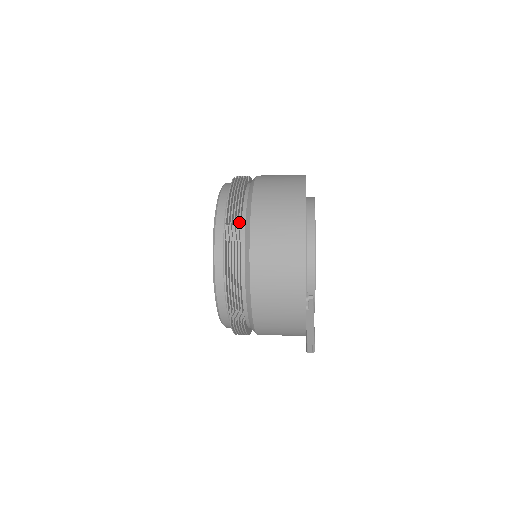
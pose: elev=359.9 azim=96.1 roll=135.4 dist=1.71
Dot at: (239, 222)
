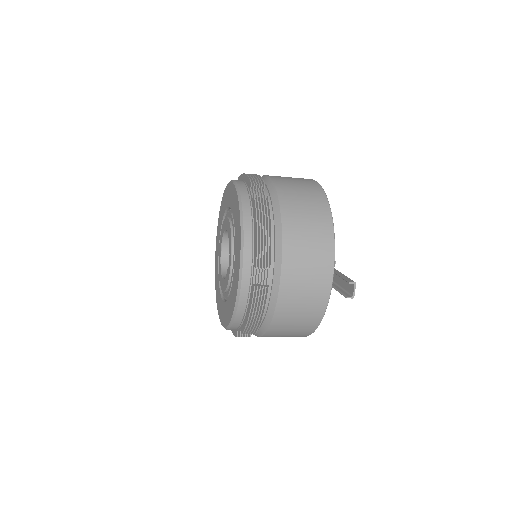
Dot at: (264, 184)
